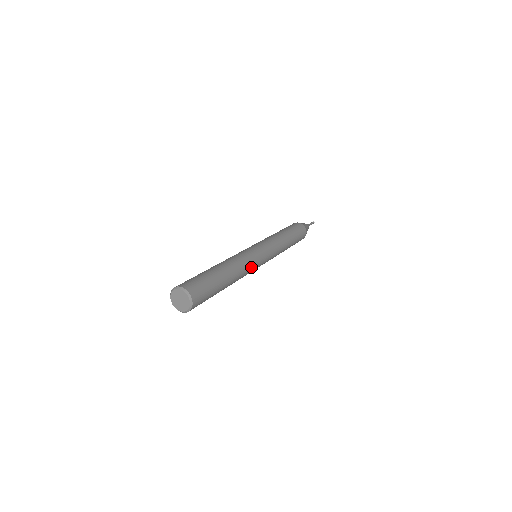
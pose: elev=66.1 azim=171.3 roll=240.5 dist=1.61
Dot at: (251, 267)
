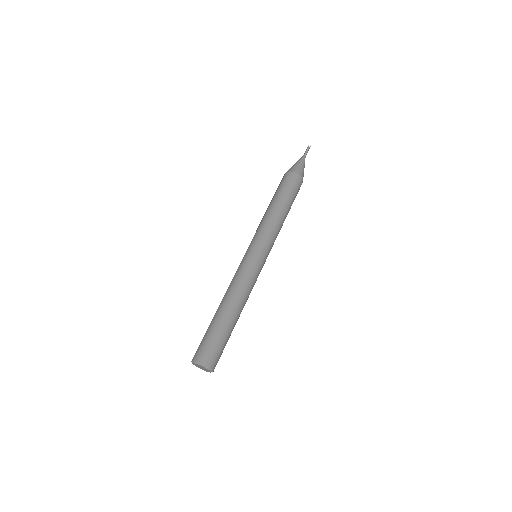
Dot at: (253, 281)
